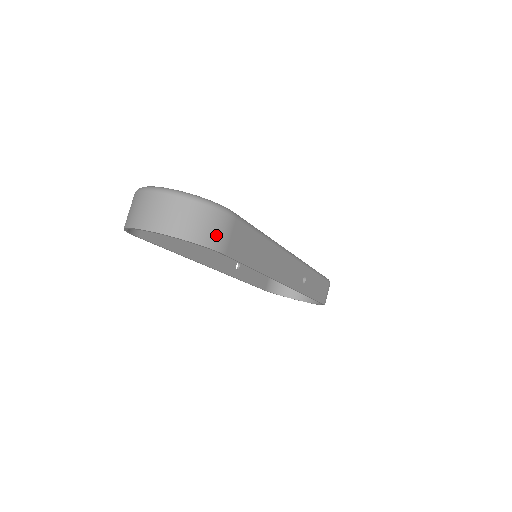
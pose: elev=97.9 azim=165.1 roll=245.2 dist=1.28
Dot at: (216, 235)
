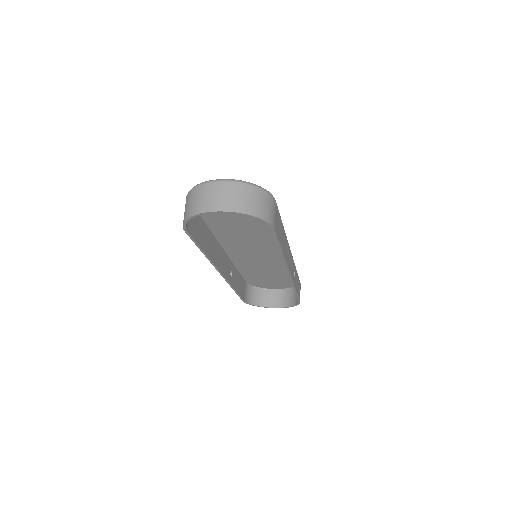
Dot at: (269, 213)
